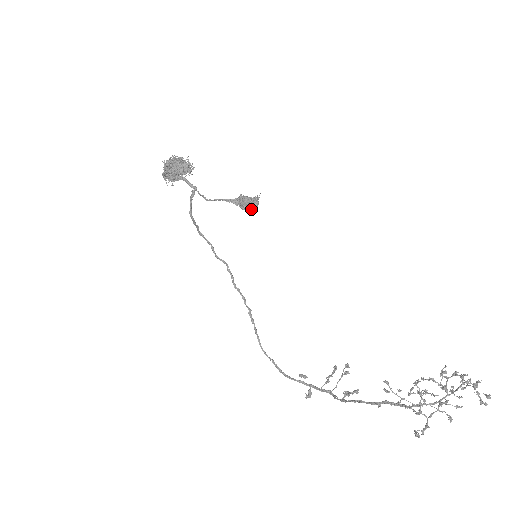
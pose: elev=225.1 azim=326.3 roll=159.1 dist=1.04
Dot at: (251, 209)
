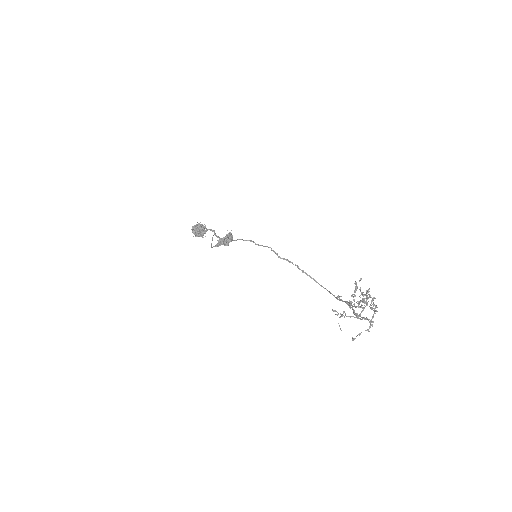
Dot at: (228, 242)
